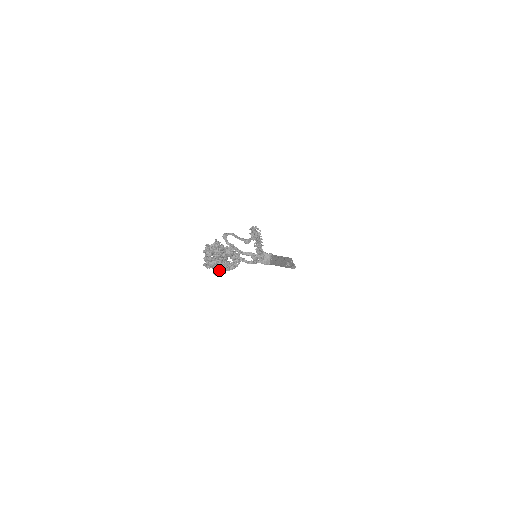
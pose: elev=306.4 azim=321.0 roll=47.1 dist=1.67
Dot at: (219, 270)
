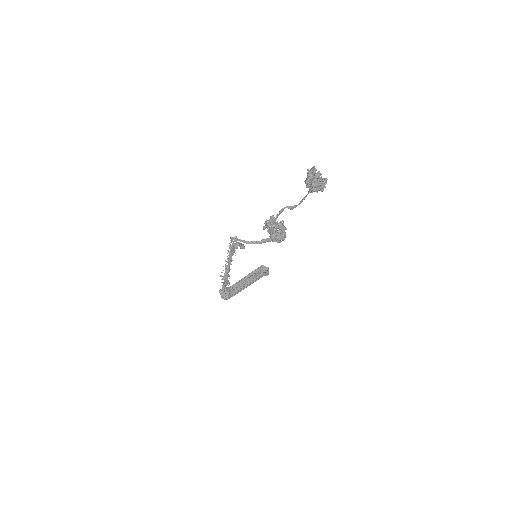
Dot at: (280, 237)
